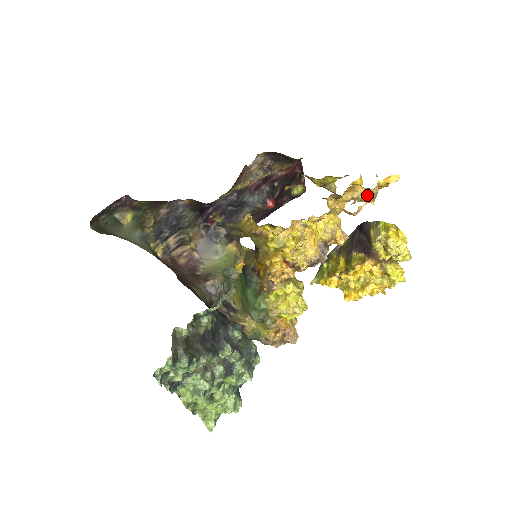
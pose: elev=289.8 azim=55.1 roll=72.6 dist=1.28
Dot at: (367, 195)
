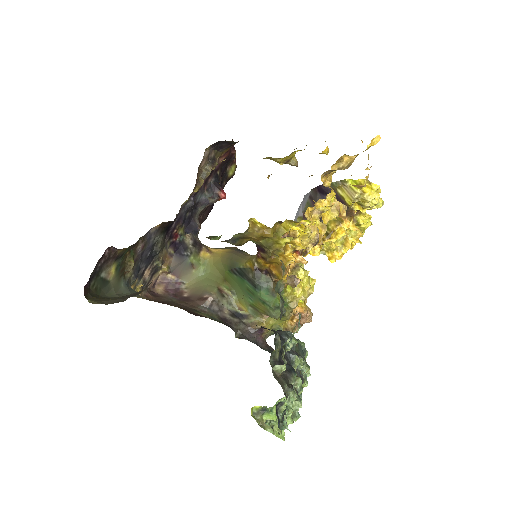
Dot at: (351, 162)
